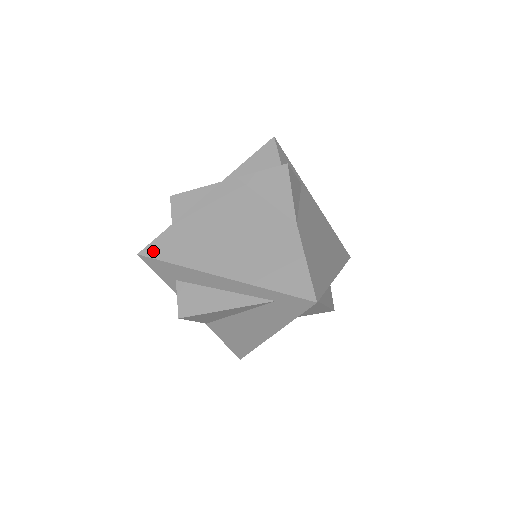
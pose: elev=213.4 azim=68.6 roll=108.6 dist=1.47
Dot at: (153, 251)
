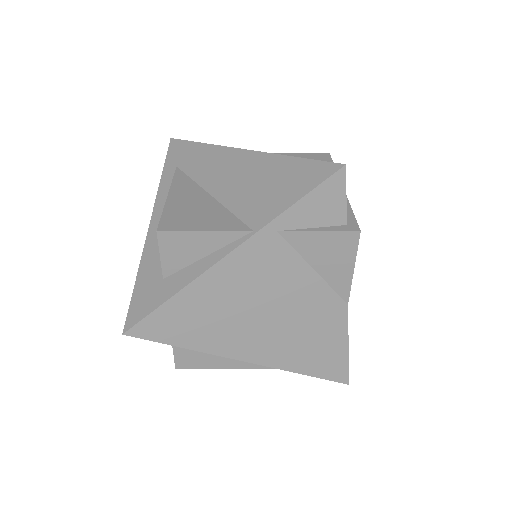
Dot at: (148, 331)
